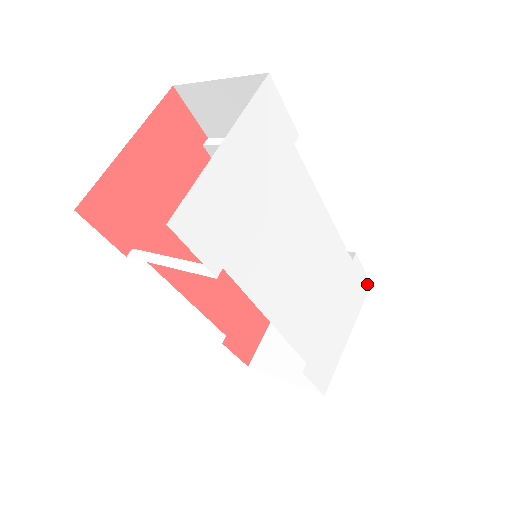
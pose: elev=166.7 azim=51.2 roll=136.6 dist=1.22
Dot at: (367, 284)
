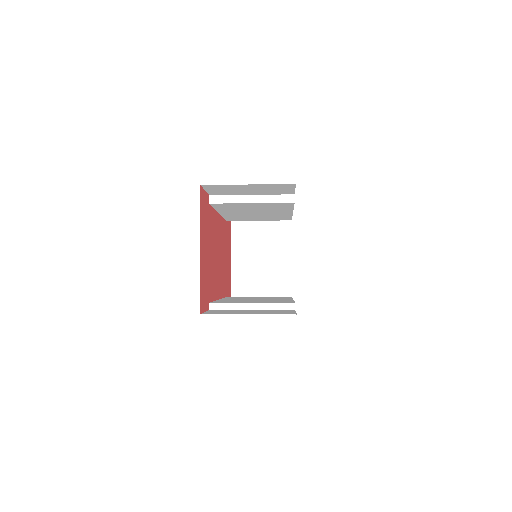
Dot at: occluded
